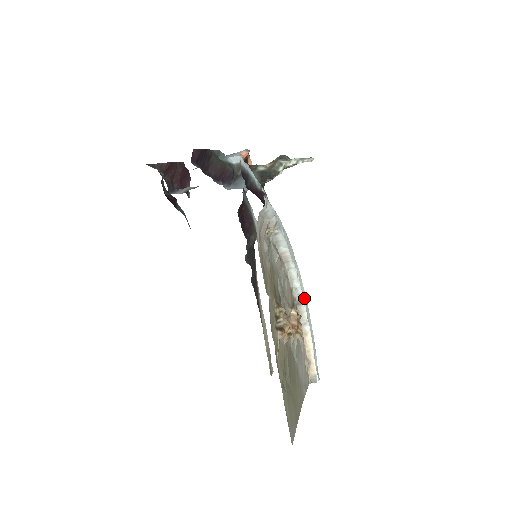
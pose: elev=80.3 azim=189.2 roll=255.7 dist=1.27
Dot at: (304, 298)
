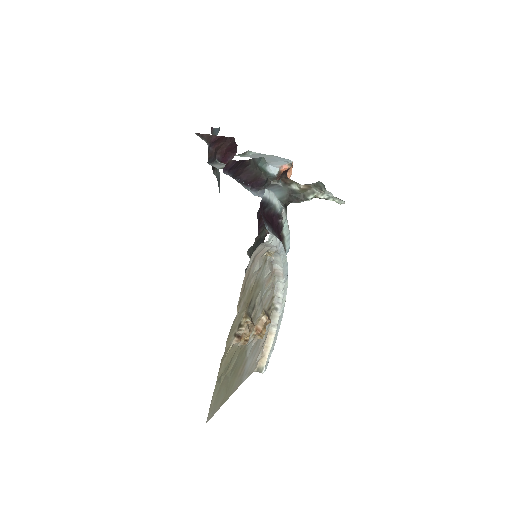
Dot at: (282, 307)
